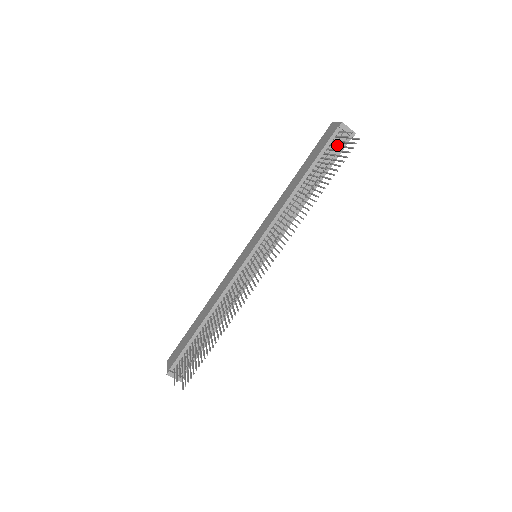
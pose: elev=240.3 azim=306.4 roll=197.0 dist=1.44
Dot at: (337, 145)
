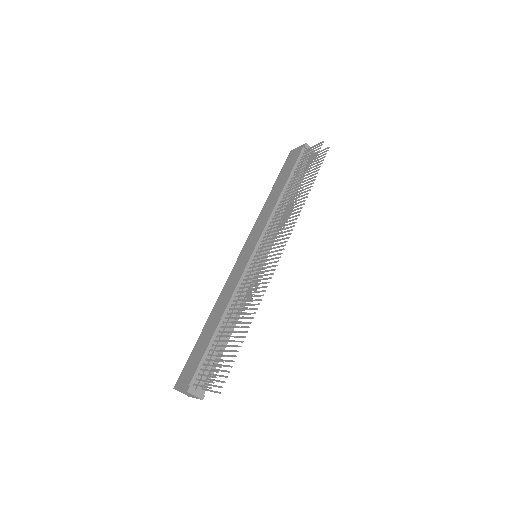
Dot at: occluded
